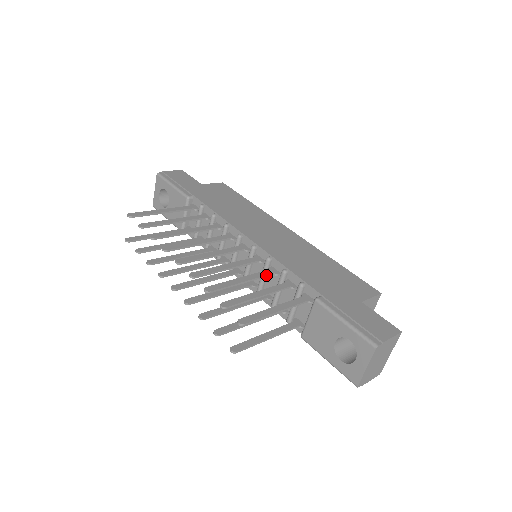
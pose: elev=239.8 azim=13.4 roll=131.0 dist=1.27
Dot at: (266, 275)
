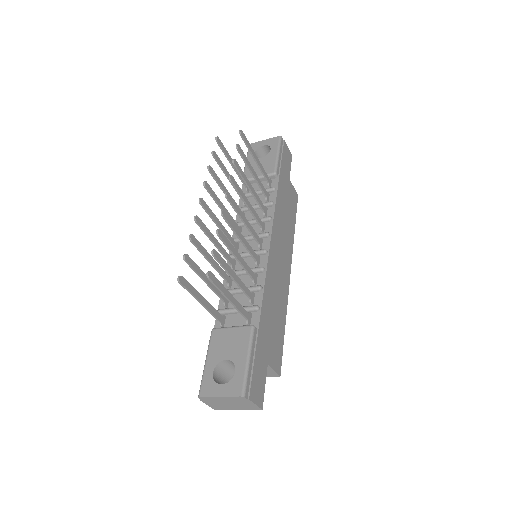
Dot at: (250, 274)
